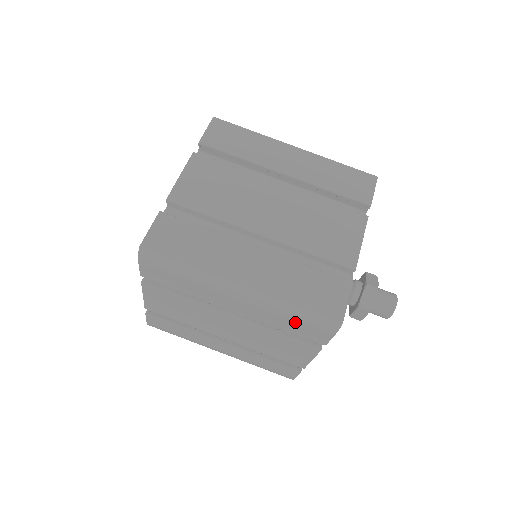
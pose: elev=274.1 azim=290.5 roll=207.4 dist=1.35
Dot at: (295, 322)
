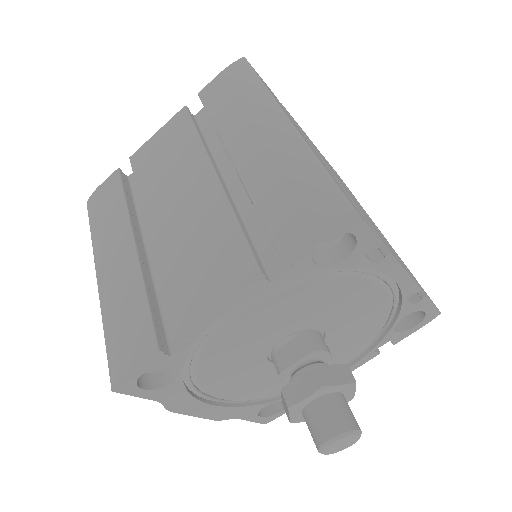
Dot at: (291, 189)
